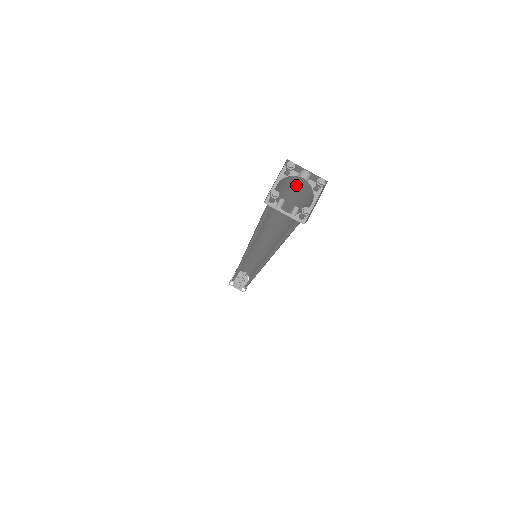
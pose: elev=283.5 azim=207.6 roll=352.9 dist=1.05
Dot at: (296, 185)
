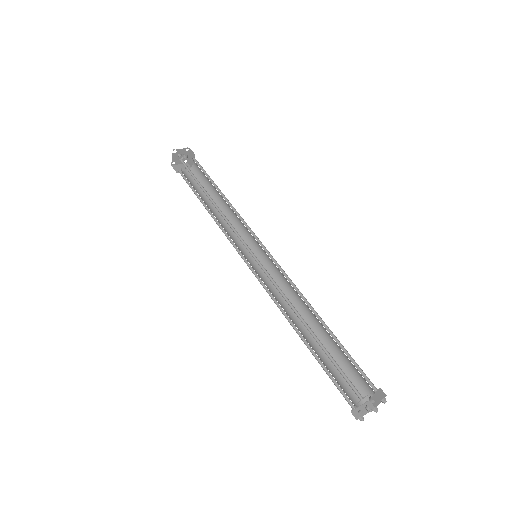
Dot at: occluded
